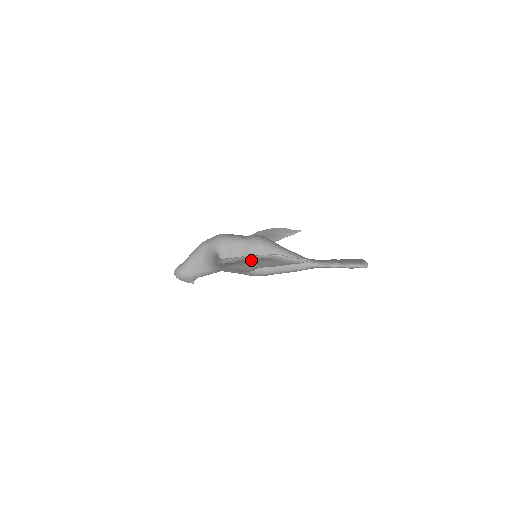
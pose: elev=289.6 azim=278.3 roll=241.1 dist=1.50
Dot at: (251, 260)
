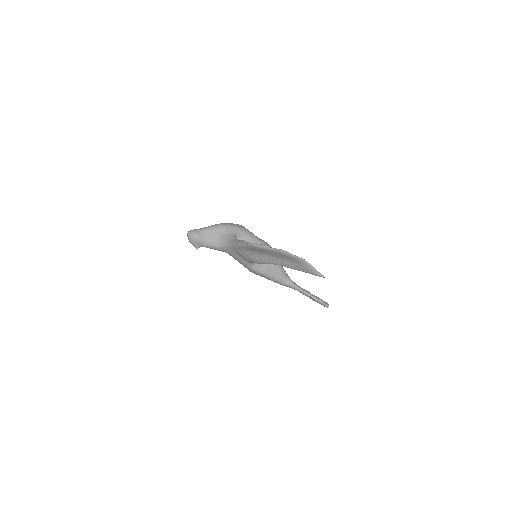
Dot at: (281, 255)
